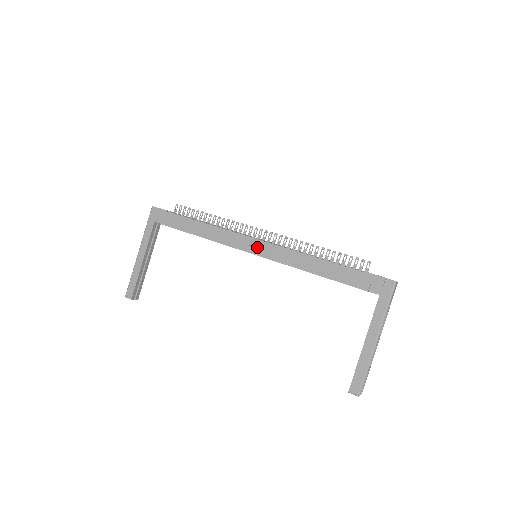
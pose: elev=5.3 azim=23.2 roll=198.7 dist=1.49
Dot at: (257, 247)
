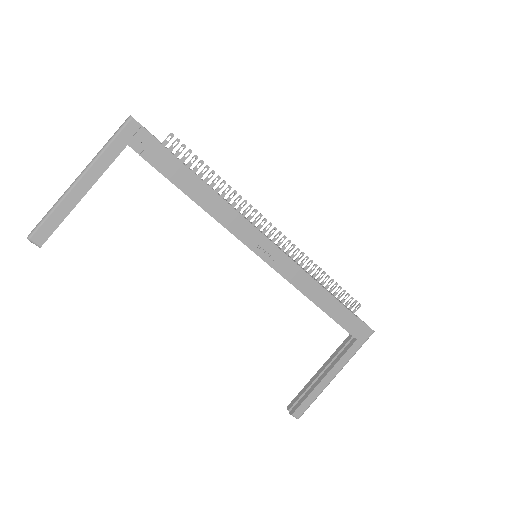
Dot at: (269, 252)
